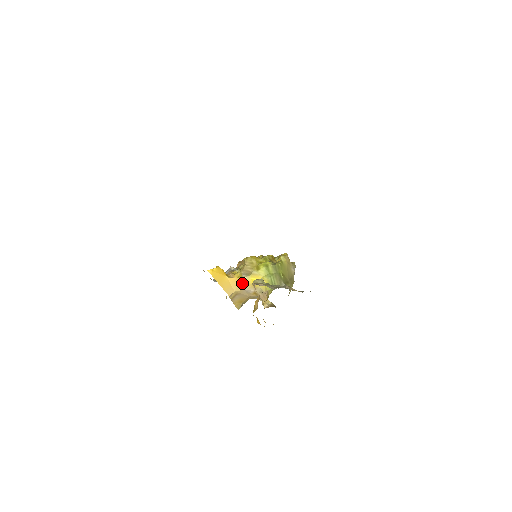
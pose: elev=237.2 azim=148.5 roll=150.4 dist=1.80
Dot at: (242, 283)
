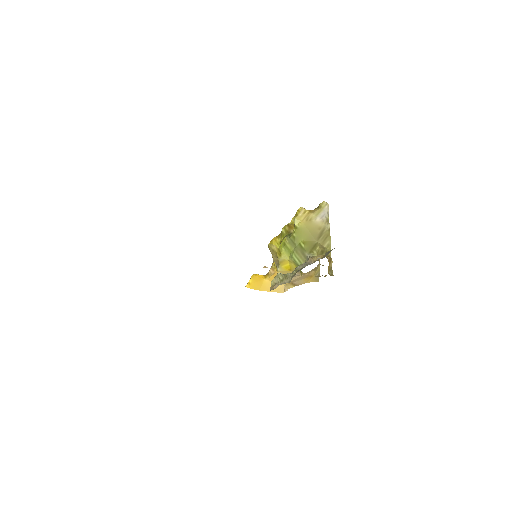
Dot at: occluded
